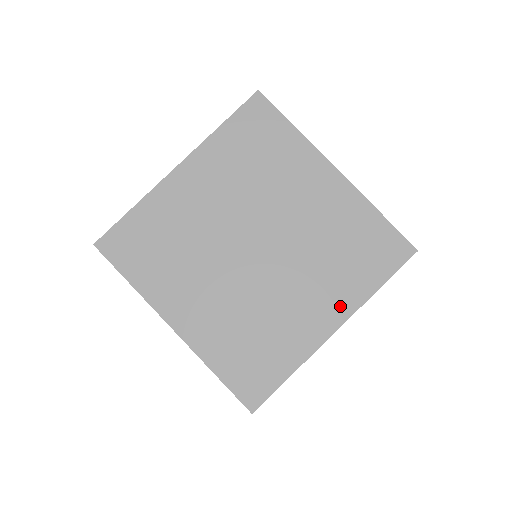
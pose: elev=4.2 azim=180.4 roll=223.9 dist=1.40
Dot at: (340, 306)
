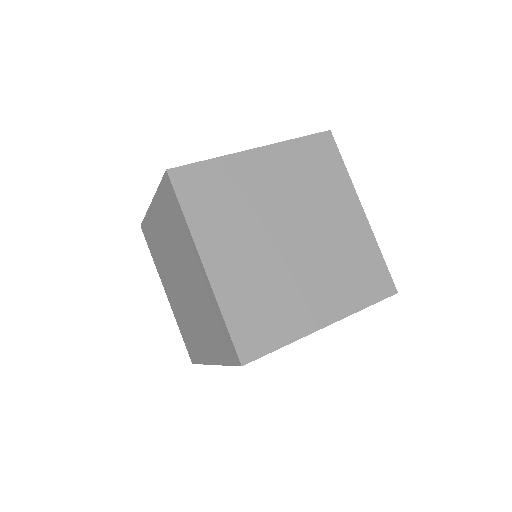
Dot at: (213, 354)
